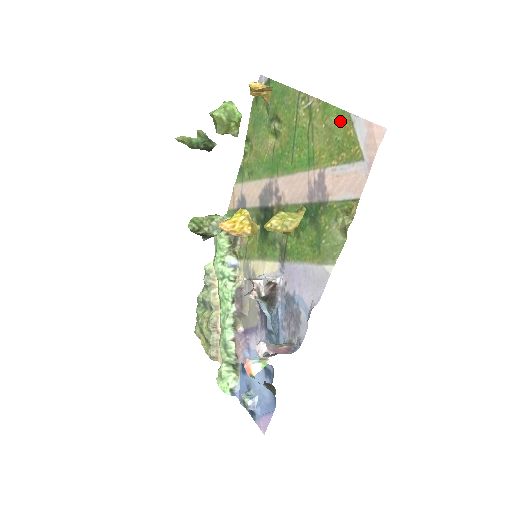
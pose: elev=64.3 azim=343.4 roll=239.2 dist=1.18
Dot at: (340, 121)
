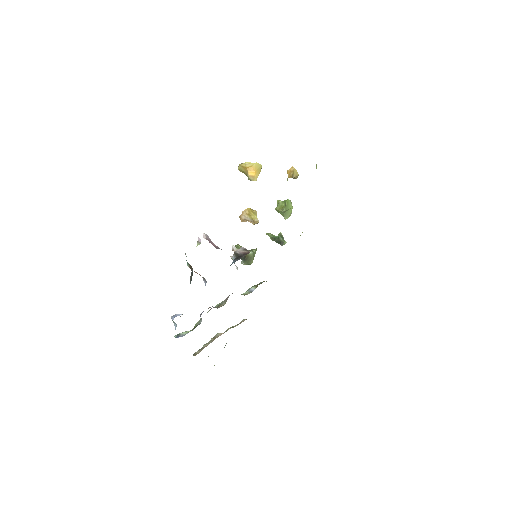
Dot at: occluded
